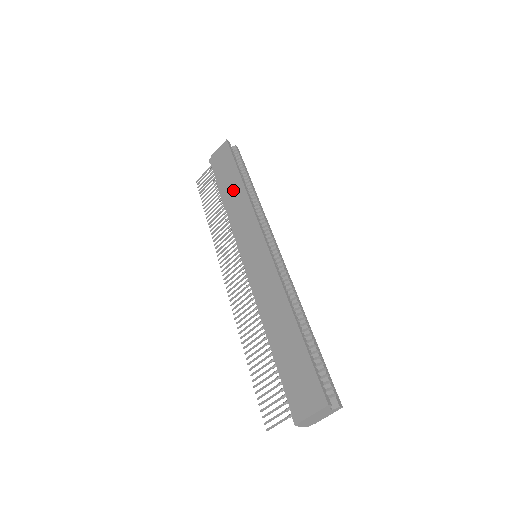
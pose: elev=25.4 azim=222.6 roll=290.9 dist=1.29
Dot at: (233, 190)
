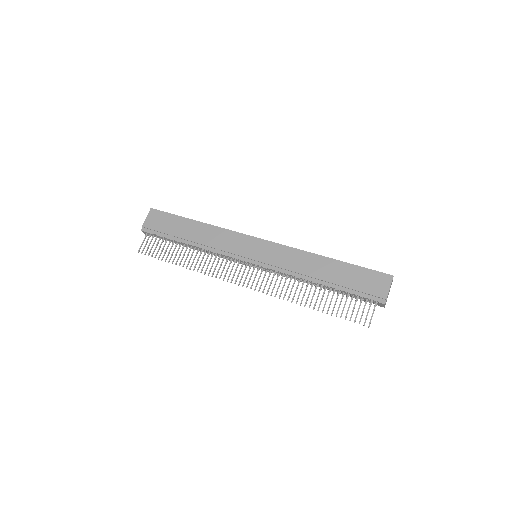
Dot at: (195, 231)
